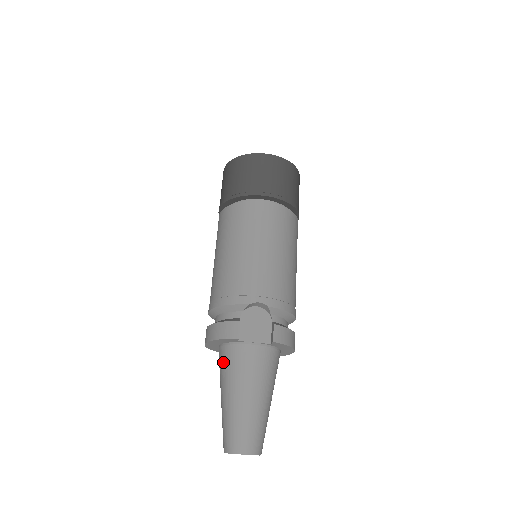
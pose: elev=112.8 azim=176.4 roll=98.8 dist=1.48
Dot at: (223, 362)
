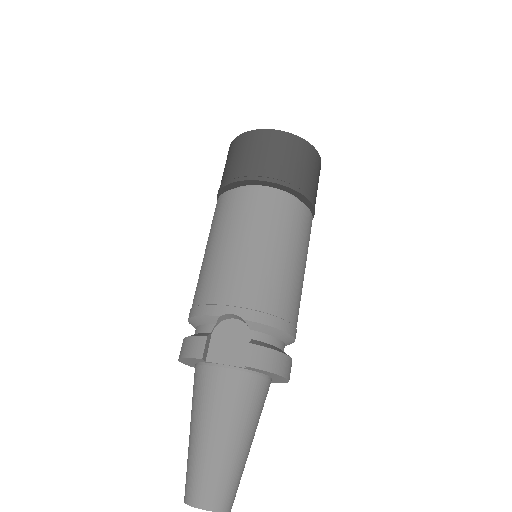
Dot at: (193, 386)
